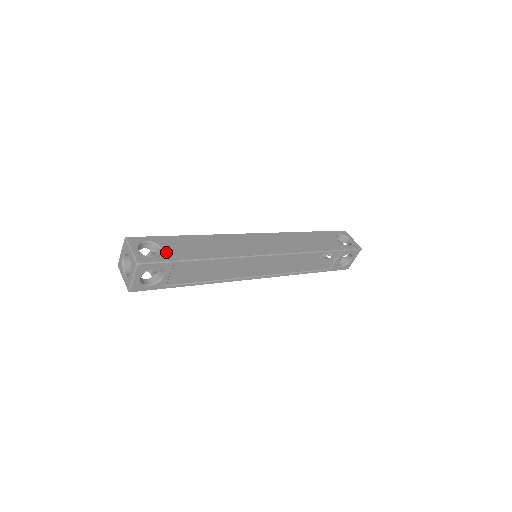
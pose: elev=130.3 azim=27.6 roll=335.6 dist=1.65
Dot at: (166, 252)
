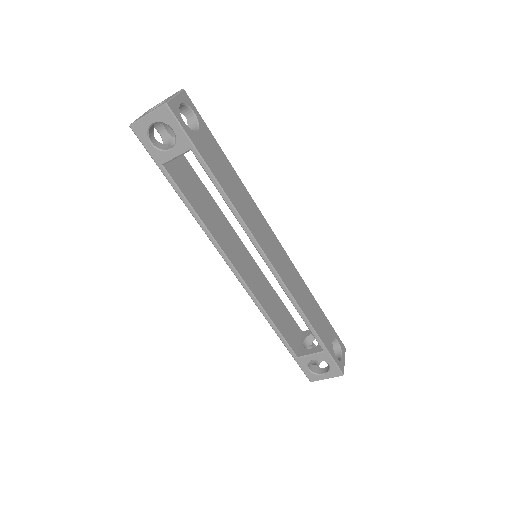
Dot at: (198, 136)
